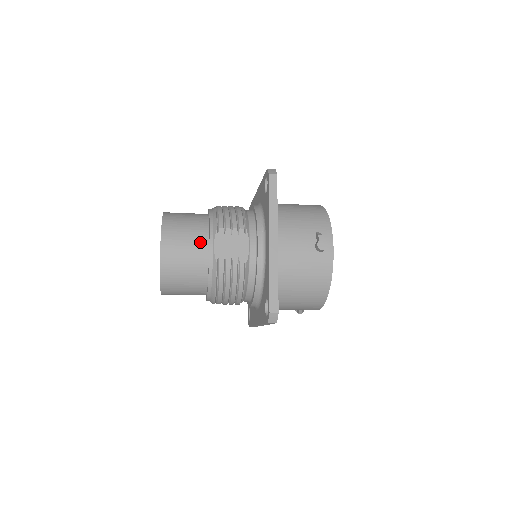
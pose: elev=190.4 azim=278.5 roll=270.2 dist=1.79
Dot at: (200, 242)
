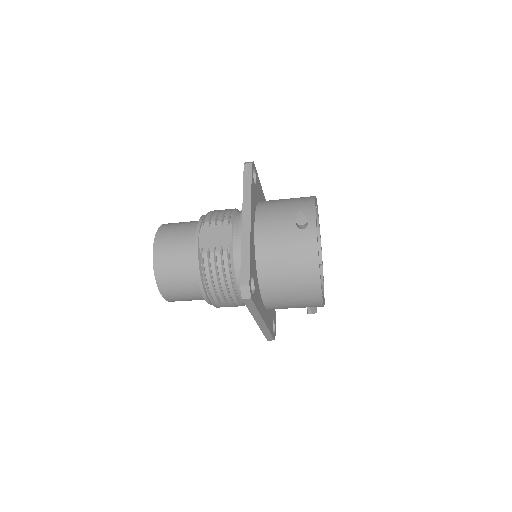
Dot at: (189, 238)
